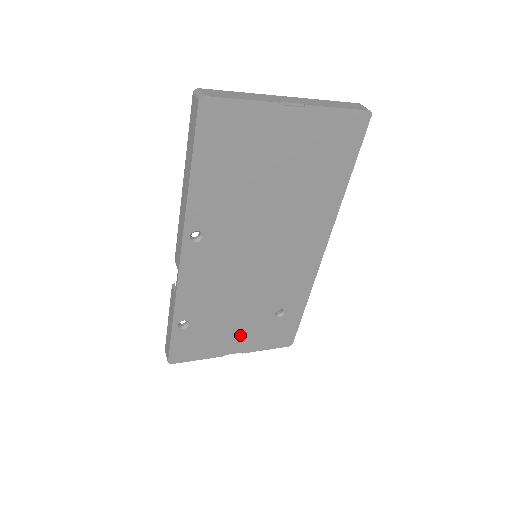
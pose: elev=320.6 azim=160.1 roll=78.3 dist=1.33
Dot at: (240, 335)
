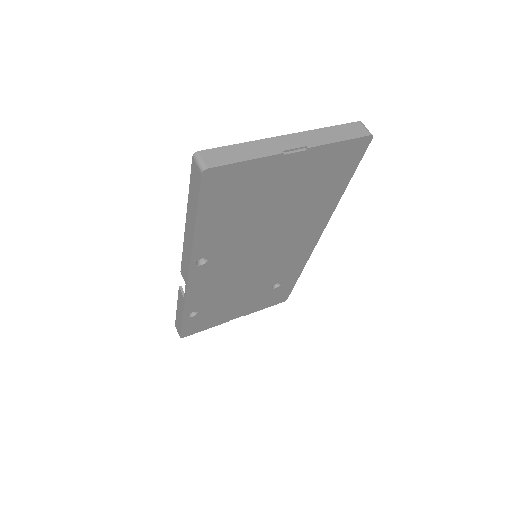
Dot at: (242, 307)
